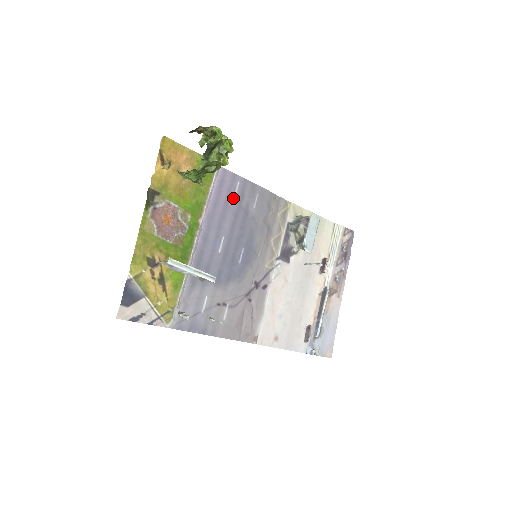
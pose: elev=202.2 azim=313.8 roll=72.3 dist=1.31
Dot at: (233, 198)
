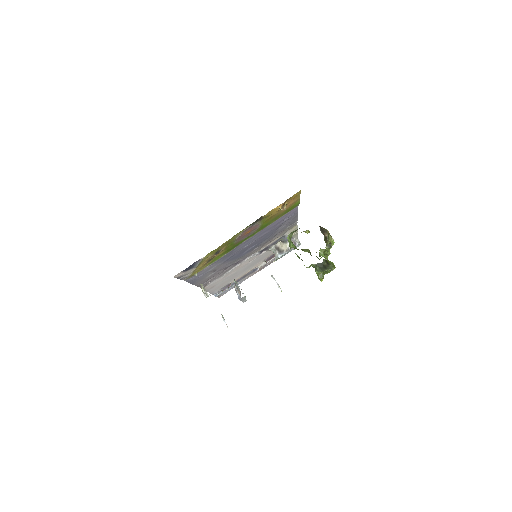
Dot at: (282, 221)
